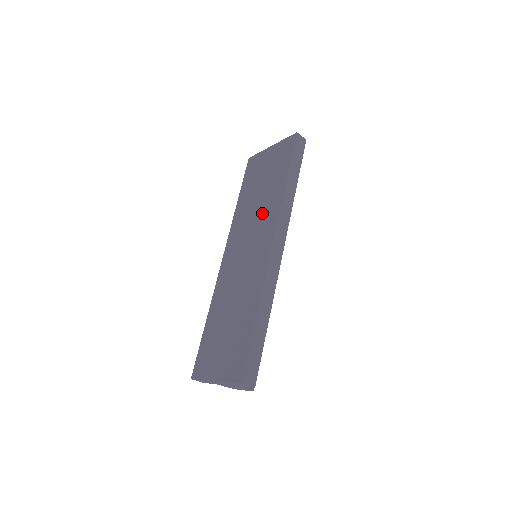
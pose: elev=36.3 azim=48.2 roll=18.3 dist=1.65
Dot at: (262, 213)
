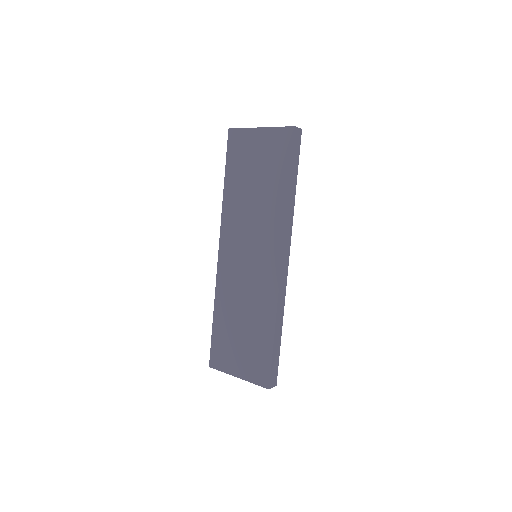
Dot at: (262, 219)
